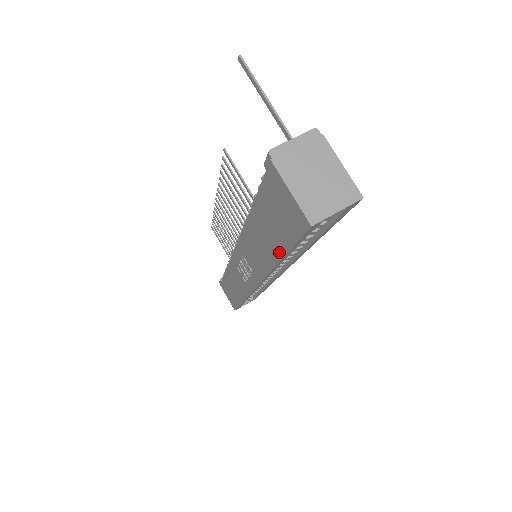
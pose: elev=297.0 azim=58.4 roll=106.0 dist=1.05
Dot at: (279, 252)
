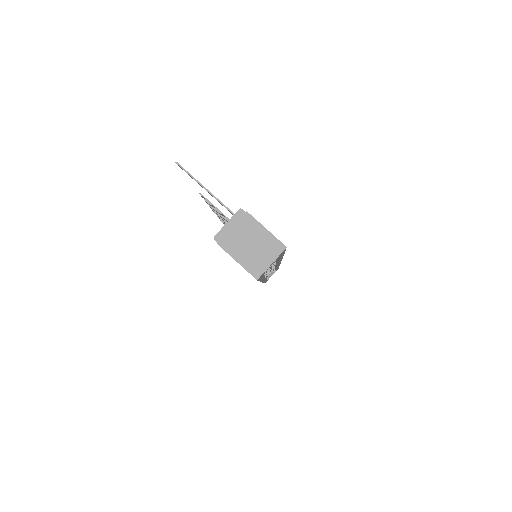
Dot at: occluded
